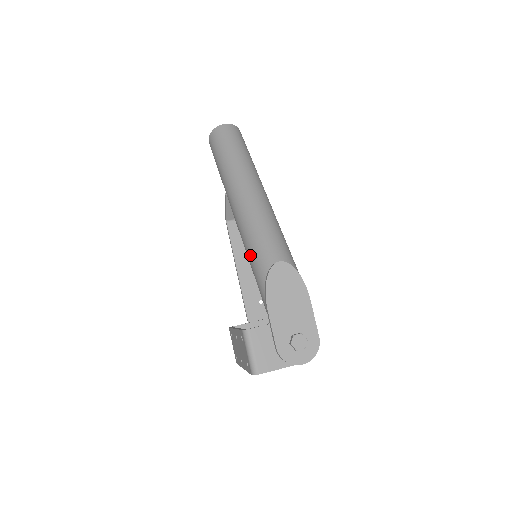
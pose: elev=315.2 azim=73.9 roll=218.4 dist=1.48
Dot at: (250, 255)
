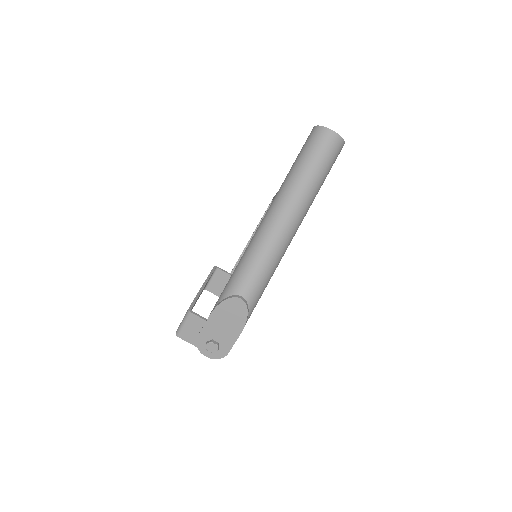
Dot at: (236, 268)
